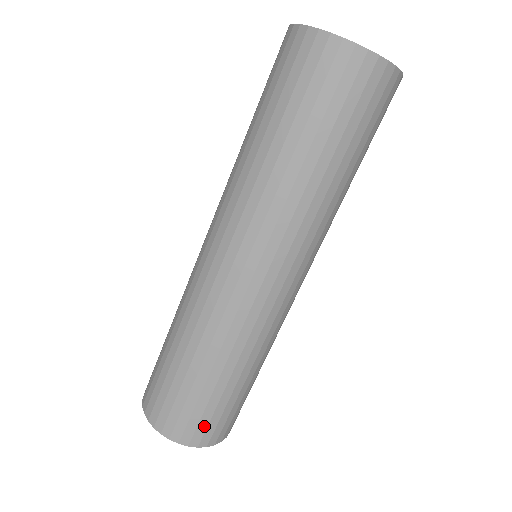
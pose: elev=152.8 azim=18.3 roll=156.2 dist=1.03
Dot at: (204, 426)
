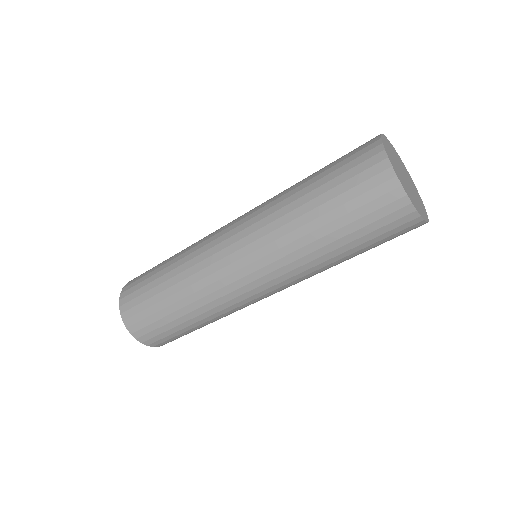
Dot at: (139, 318)
